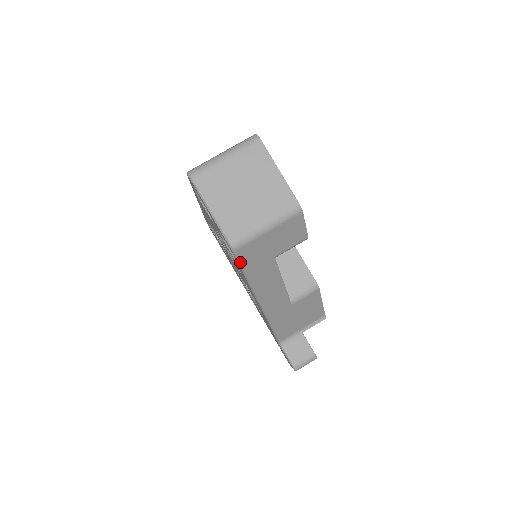
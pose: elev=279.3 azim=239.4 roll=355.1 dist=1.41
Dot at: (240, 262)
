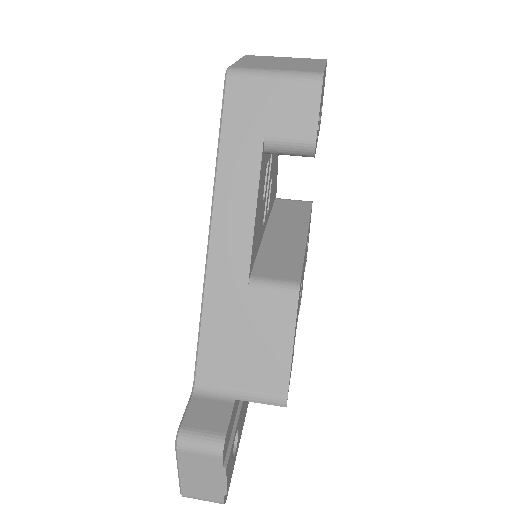
Dot at: (224, 103)
